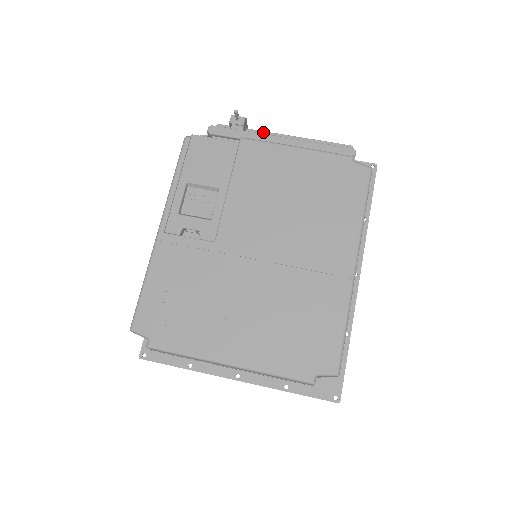
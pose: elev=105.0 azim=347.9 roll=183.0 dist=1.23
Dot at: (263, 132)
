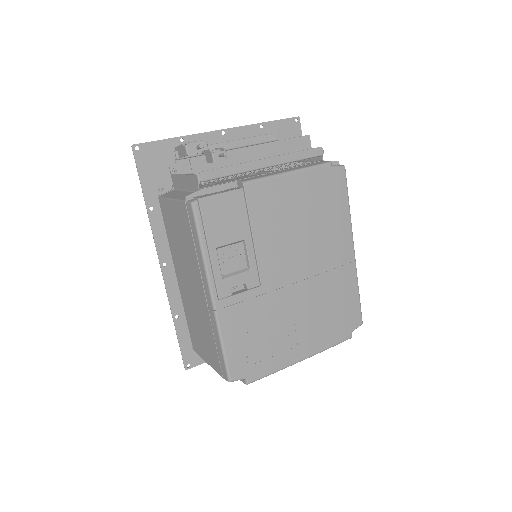
Dot at: (235, 151)
